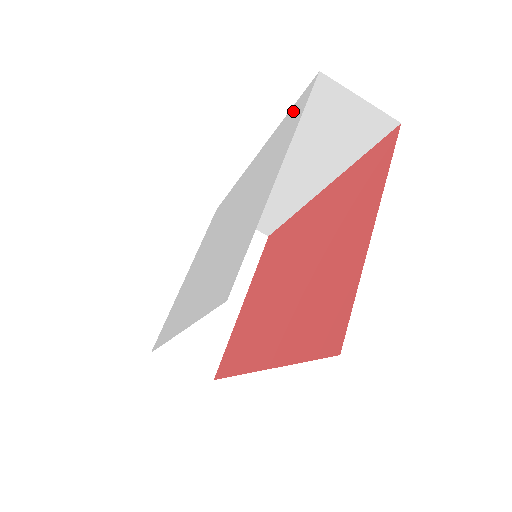
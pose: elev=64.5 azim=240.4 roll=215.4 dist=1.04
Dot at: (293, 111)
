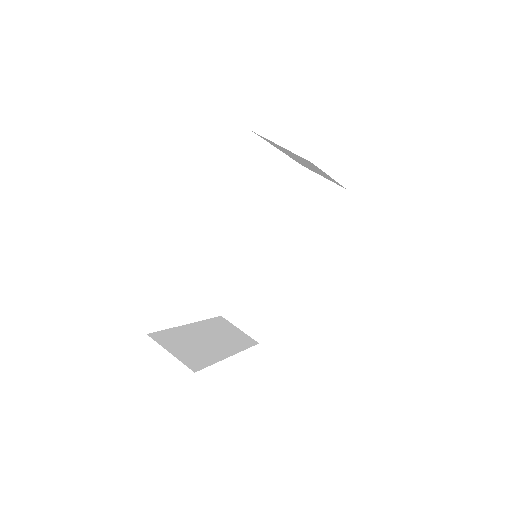
Dot at: occluded
